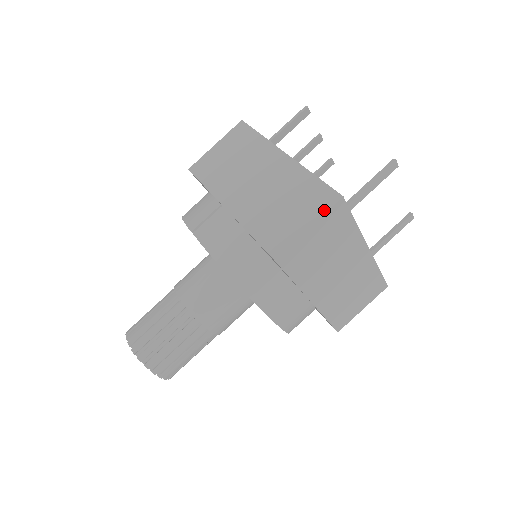
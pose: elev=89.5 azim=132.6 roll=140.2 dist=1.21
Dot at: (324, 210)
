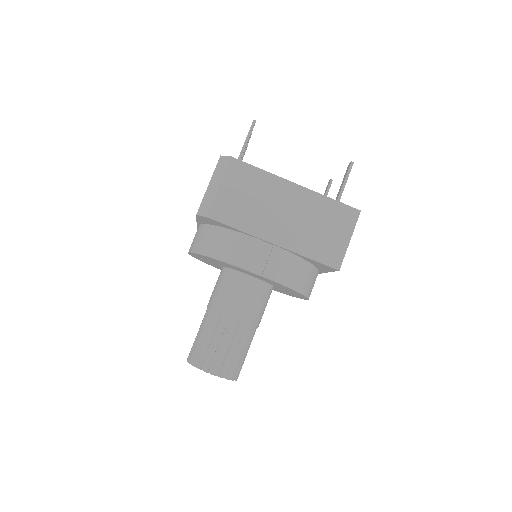
Dot at: (354, 224)
